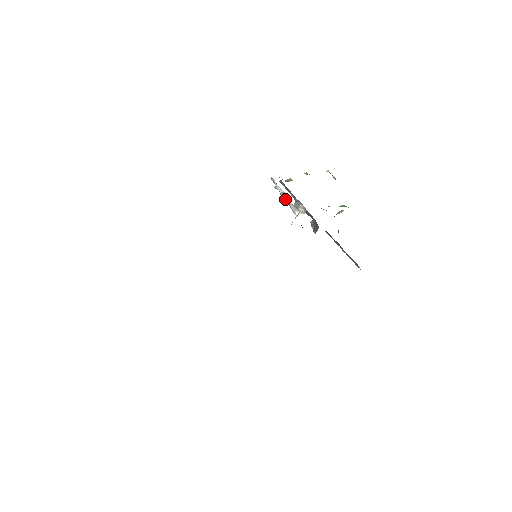
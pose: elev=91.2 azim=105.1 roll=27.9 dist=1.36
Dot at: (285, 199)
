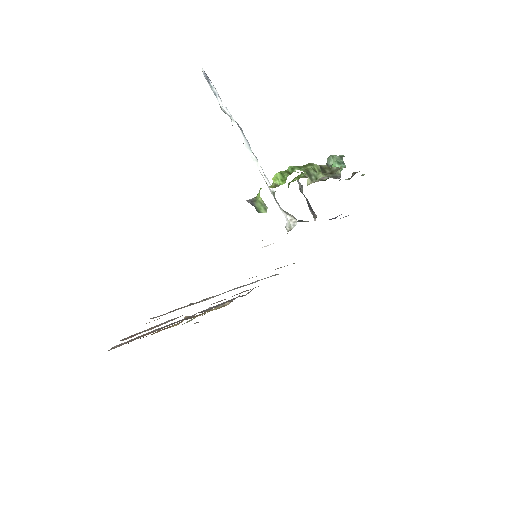
Dot at: occluded
